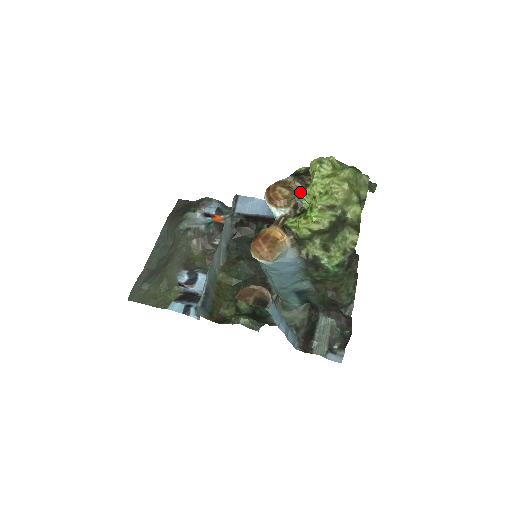
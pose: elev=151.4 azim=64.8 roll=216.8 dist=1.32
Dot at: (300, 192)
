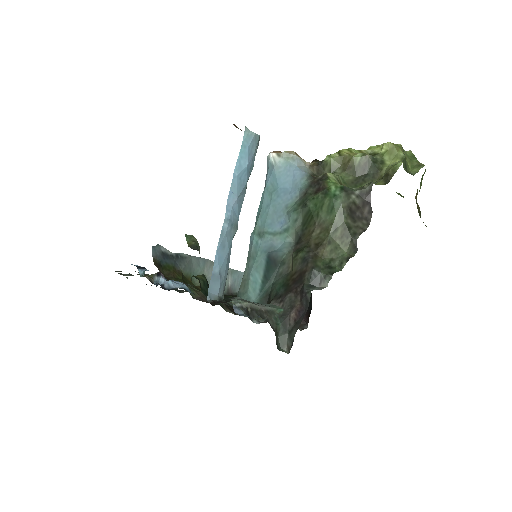
Dot at: occluded
